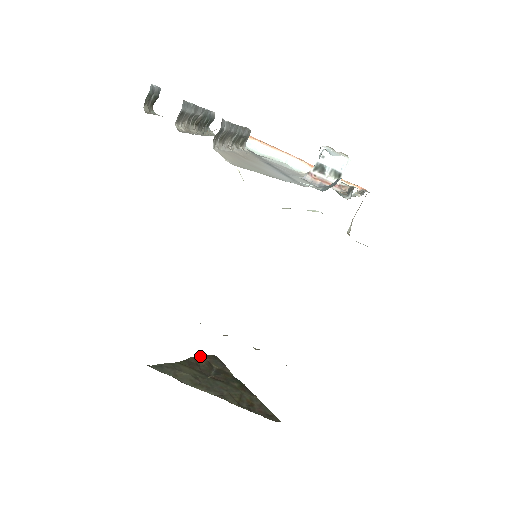
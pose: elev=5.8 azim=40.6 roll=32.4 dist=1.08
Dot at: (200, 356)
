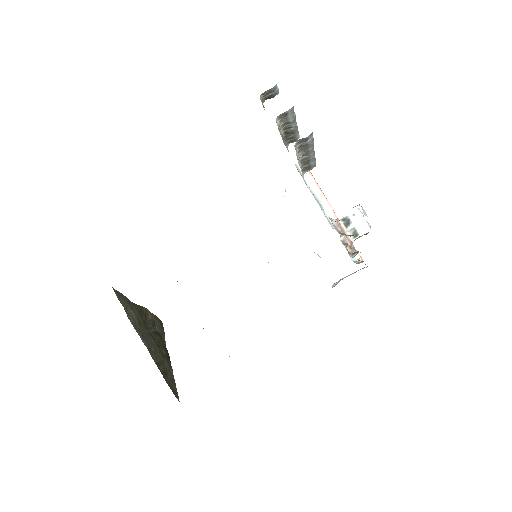
Dot at: occluded
